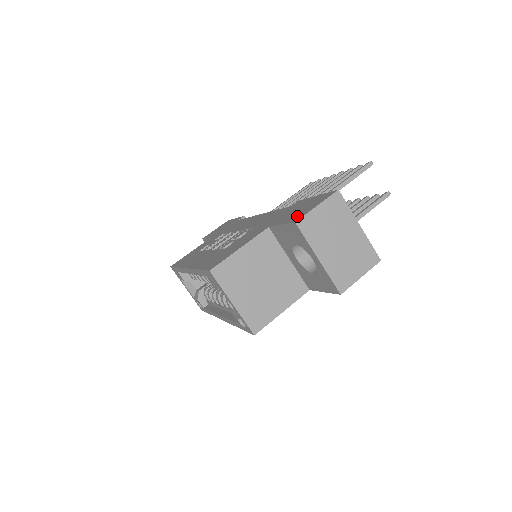
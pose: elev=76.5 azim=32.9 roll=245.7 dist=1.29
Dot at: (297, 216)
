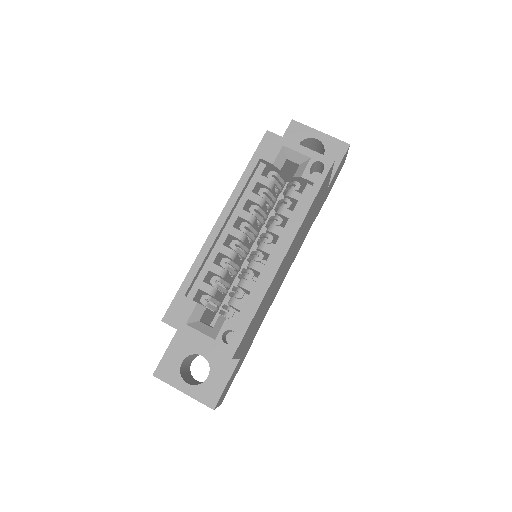
Dot at: occluded
